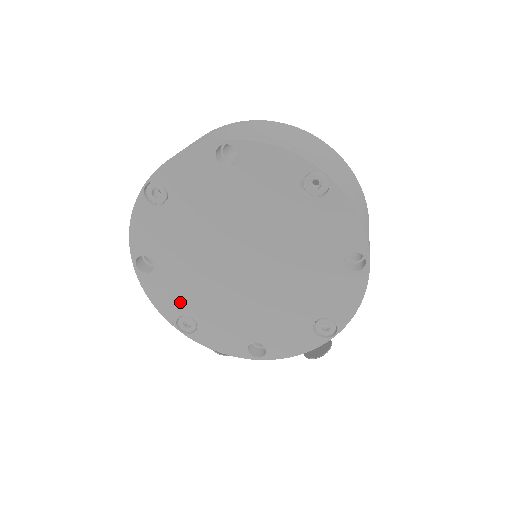
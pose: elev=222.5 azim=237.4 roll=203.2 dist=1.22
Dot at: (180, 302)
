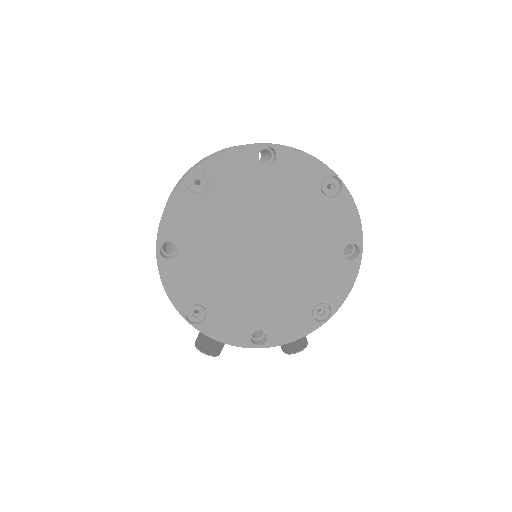
Dot at: (195, 290)
